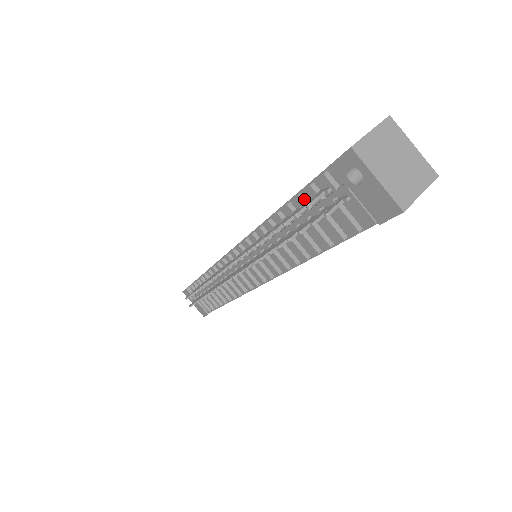
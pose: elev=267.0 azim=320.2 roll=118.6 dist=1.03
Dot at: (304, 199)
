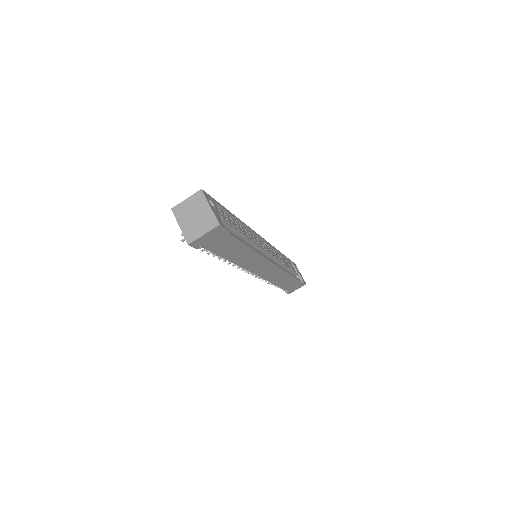
Dot at: occluded
